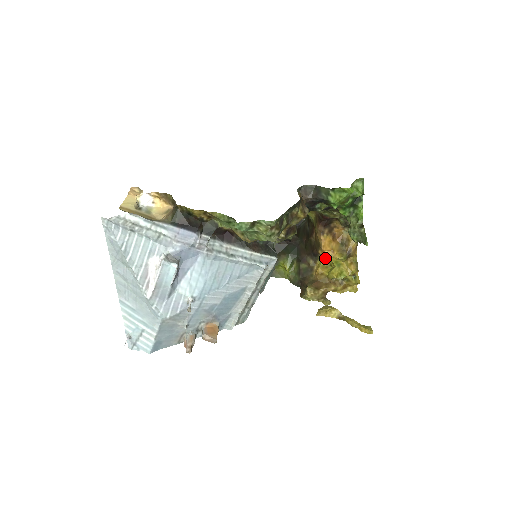
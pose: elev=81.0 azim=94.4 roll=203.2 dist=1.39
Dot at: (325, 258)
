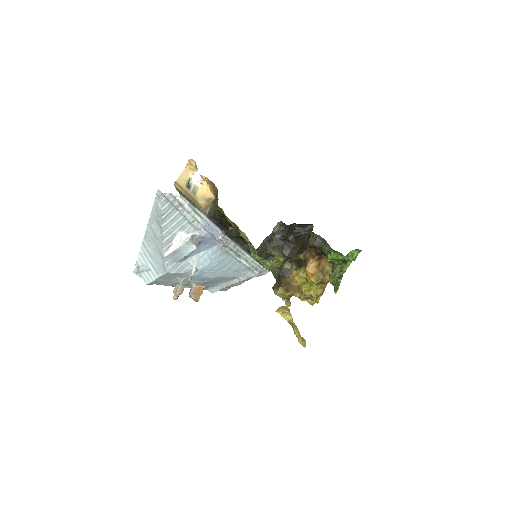
Dot at: occluded
